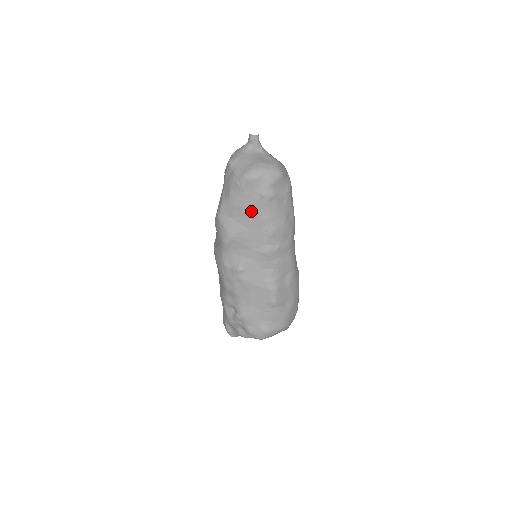
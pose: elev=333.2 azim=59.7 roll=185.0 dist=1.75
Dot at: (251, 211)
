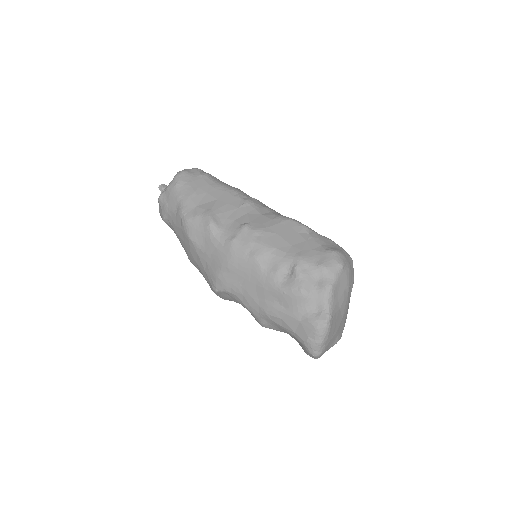
Dot at: (205, 189)
